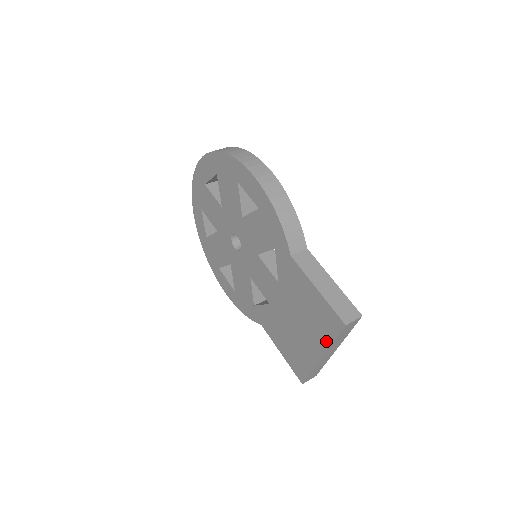
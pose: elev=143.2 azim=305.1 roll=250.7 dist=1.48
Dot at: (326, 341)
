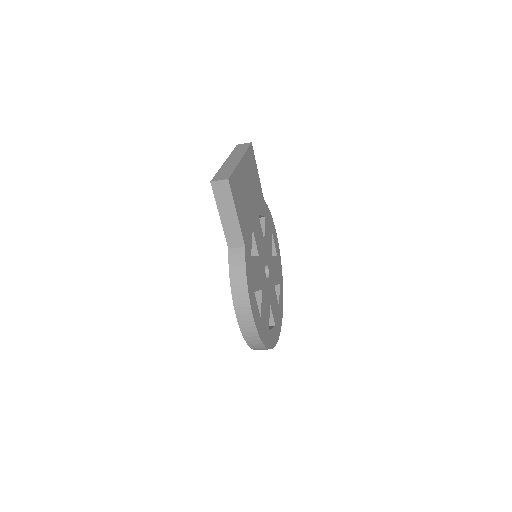
Dot at: occluded
